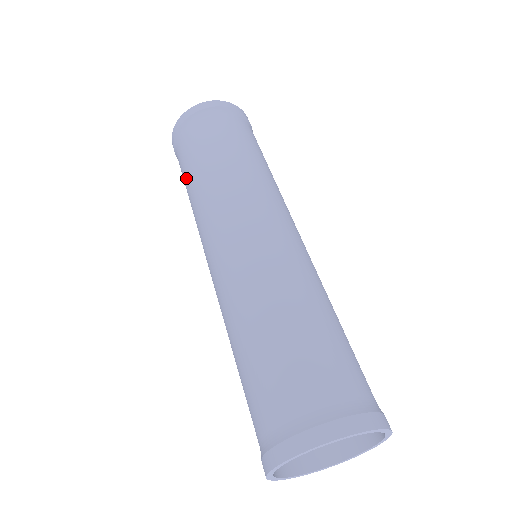
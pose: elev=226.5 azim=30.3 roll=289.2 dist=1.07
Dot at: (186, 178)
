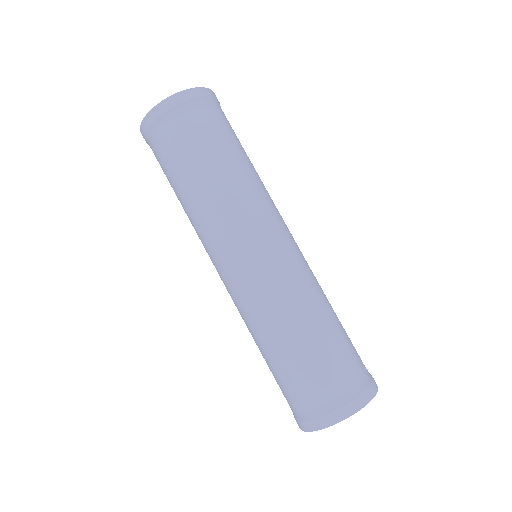
Dot at: occluded
